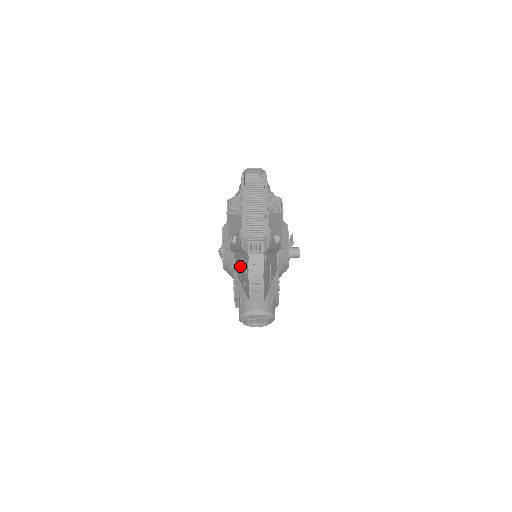
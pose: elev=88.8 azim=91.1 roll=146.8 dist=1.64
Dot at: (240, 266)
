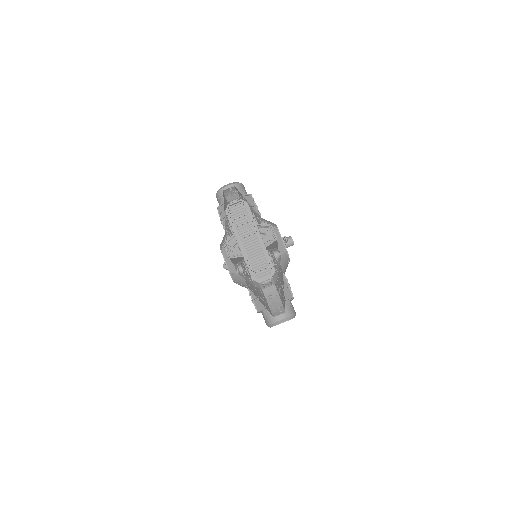
Dot at: (254, 291)
